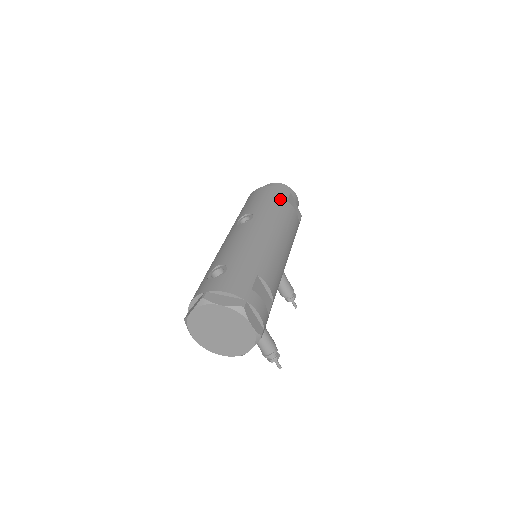
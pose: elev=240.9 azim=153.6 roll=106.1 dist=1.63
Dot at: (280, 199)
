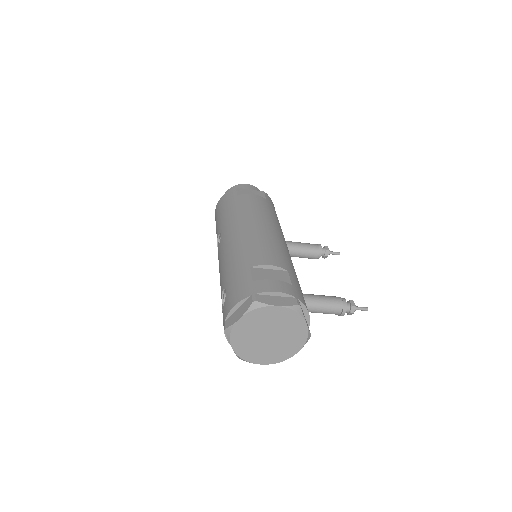
Dot at: (230, 200)
